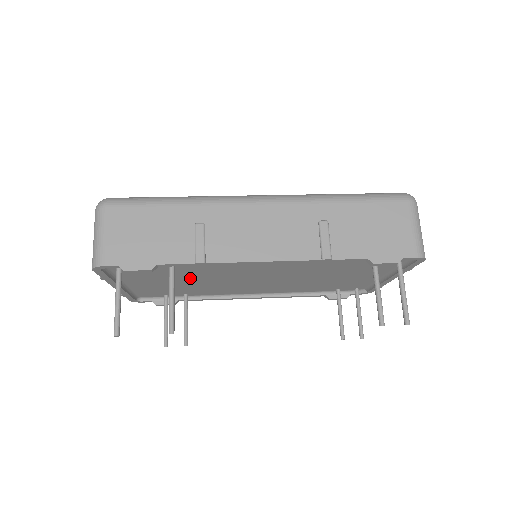
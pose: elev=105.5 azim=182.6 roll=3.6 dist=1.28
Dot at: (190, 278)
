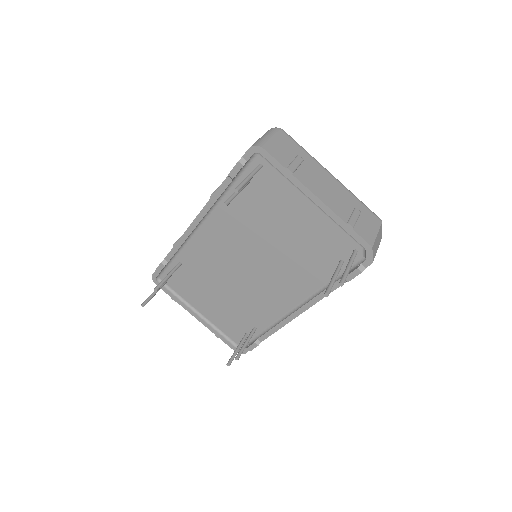
Dot at: (214, 285)
